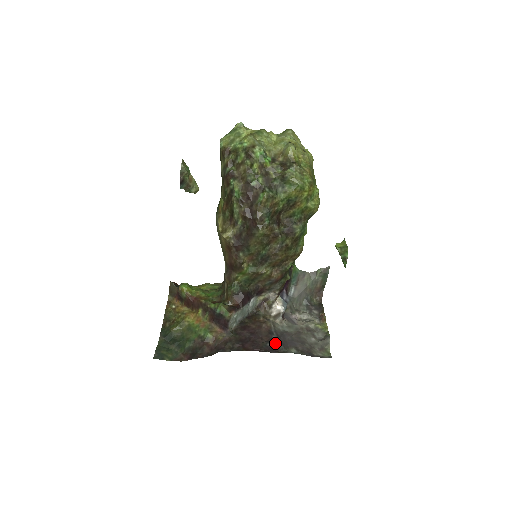
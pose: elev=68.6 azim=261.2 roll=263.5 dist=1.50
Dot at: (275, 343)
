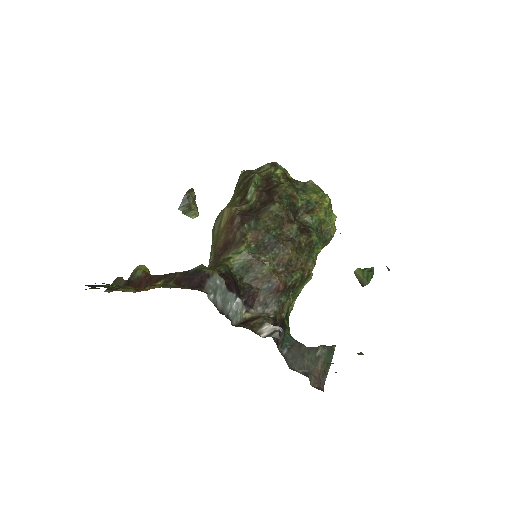
Dot at: occluded
